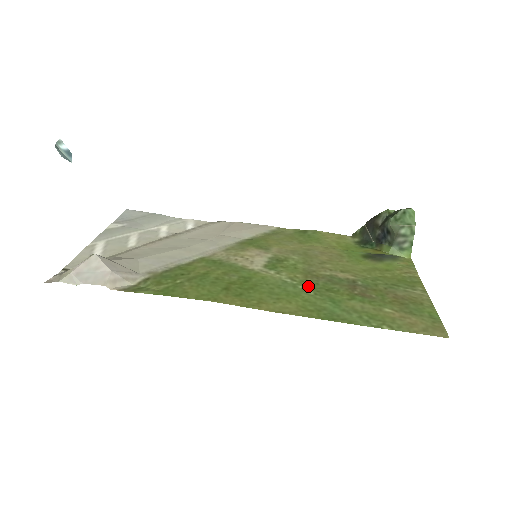
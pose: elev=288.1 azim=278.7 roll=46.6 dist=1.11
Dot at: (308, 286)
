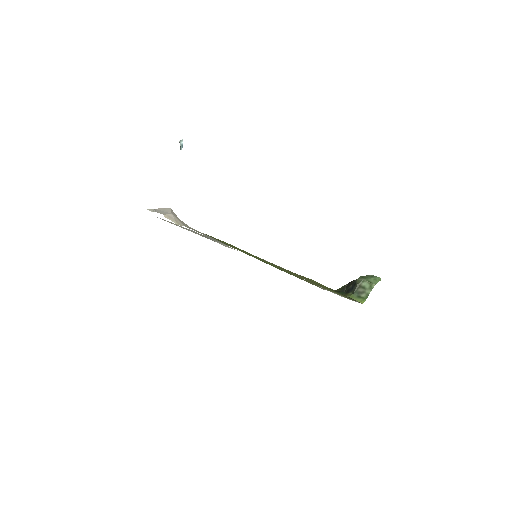
Dot at: (268, 262)
